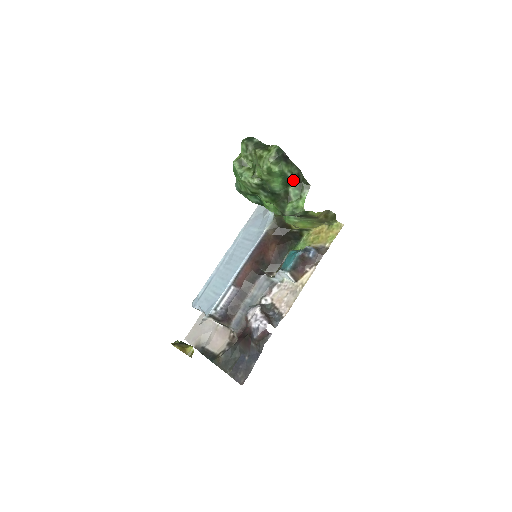
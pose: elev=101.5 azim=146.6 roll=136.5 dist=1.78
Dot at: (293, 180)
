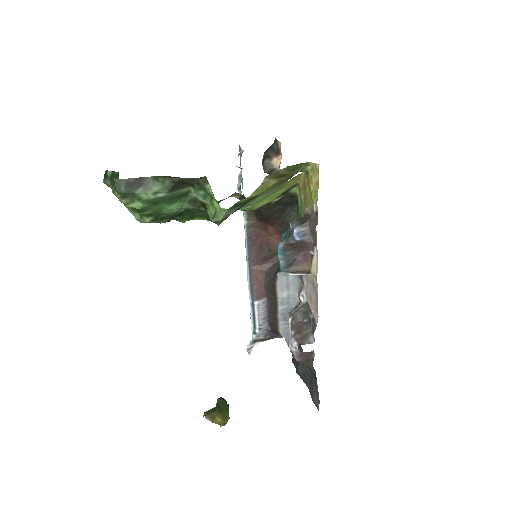
Dot at: (180, 188)
